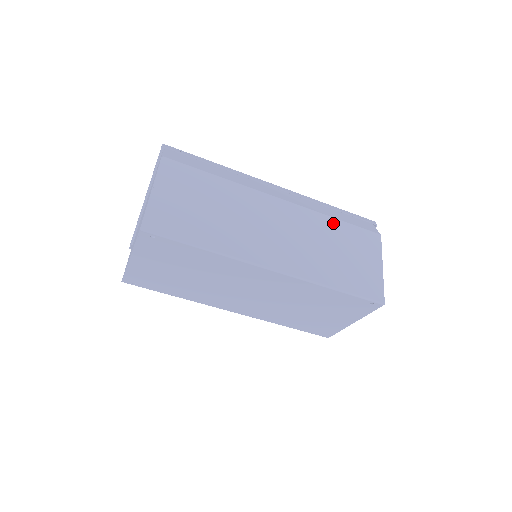
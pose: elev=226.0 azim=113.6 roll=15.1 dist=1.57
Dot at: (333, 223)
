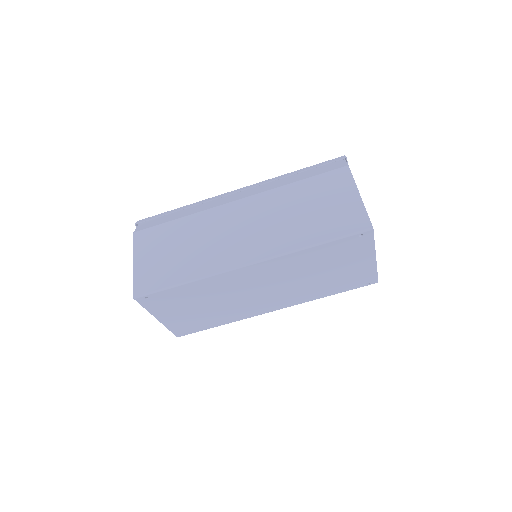
Dot at: (294, 188)
